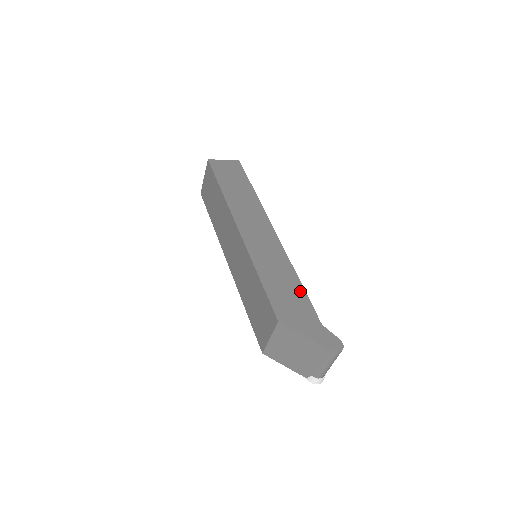
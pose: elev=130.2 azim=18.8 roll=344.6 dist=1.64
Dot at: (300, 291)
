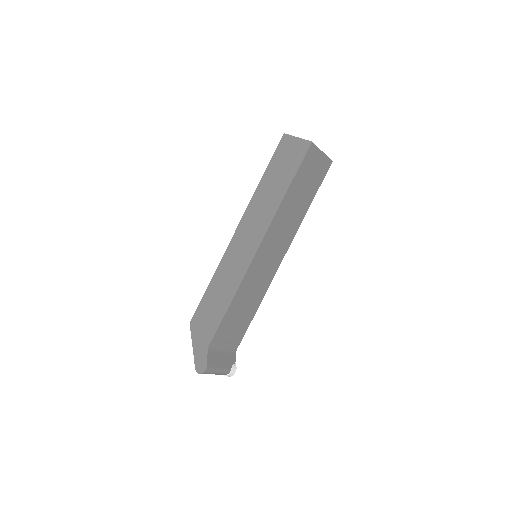
Dot at: (221, 314)
